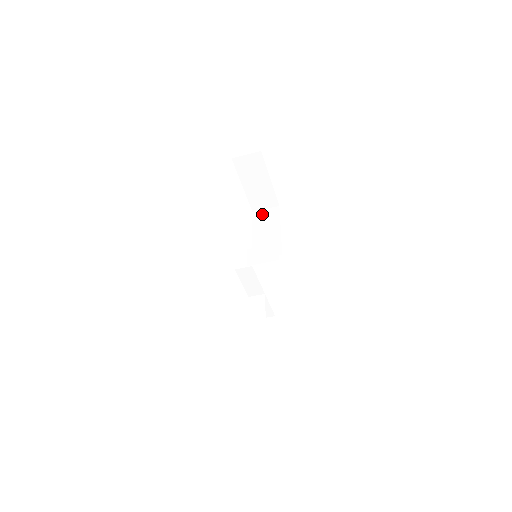
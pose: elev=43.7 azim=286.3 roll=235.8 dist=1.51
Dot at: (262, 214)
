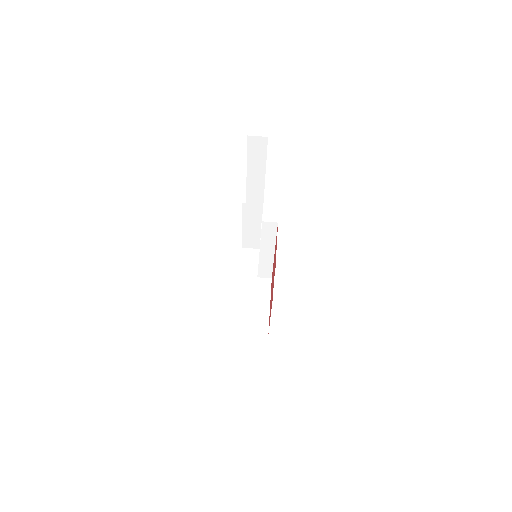
Dot at: occluded
